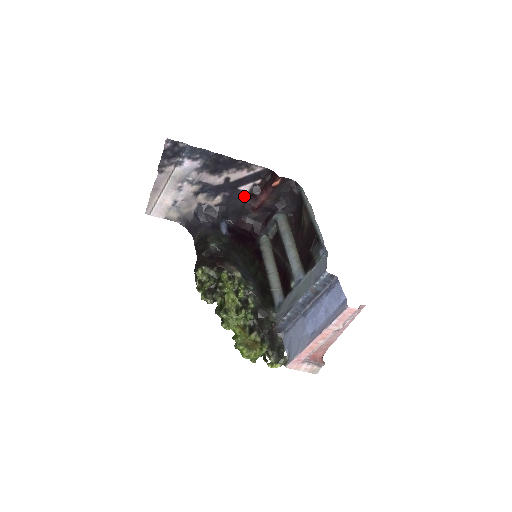
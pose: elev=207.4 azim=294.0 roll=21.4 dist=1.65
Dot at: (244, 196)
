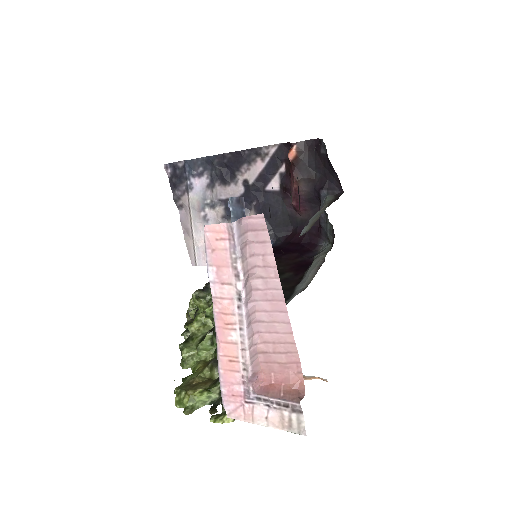
Dot at: (278, 197)
